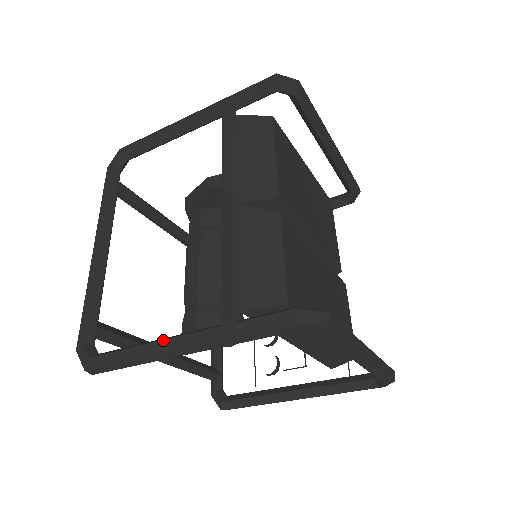
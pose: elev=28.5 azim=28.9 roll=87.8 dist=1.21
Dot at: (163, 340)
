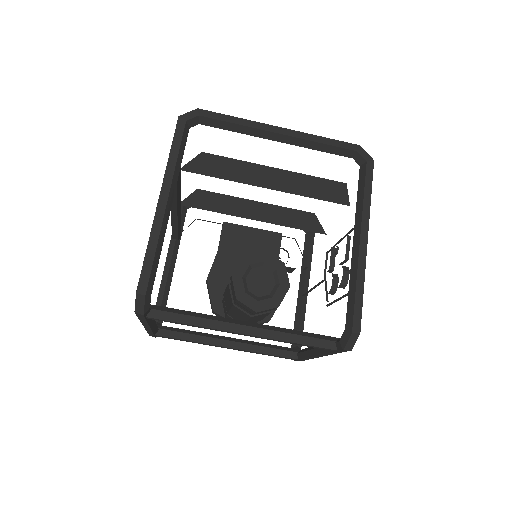
Dot at: occluded
